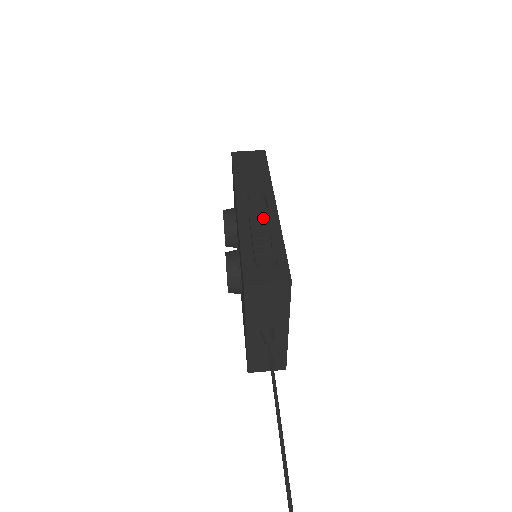
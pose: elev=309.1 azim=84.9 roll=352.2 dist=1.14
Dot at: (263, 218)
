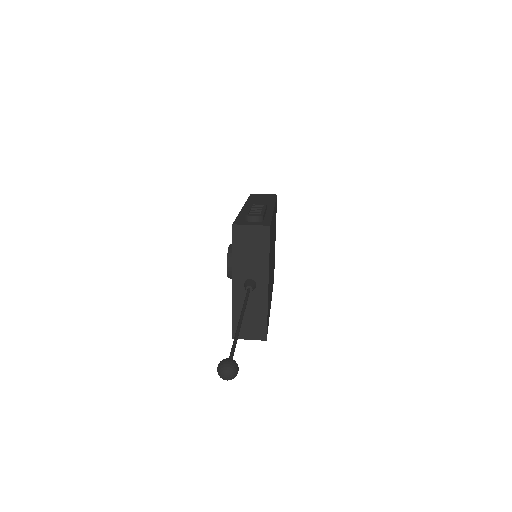
Dot at: (260, 206)
